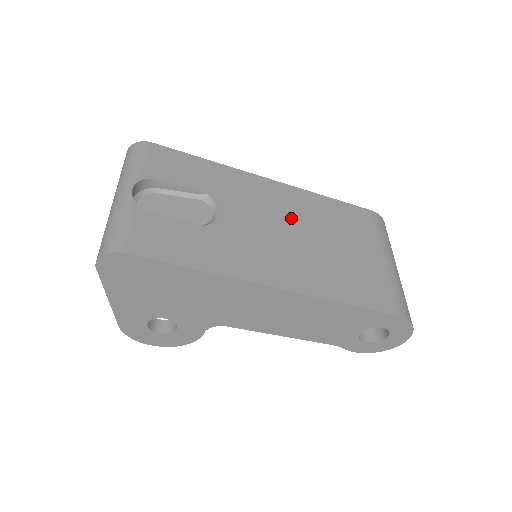
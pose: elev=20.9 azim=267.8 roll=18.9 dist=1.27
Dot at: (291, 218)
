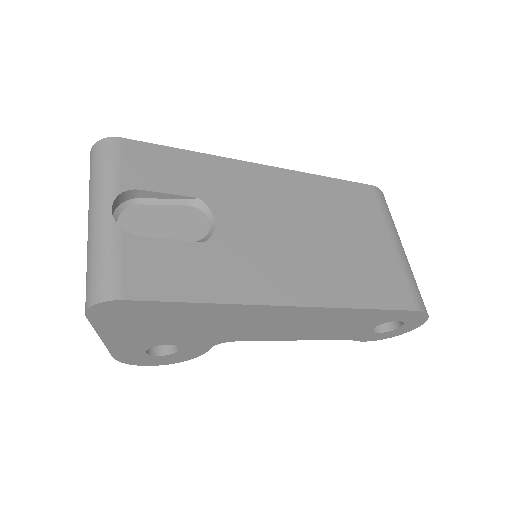
Dot at: (294, 212)
